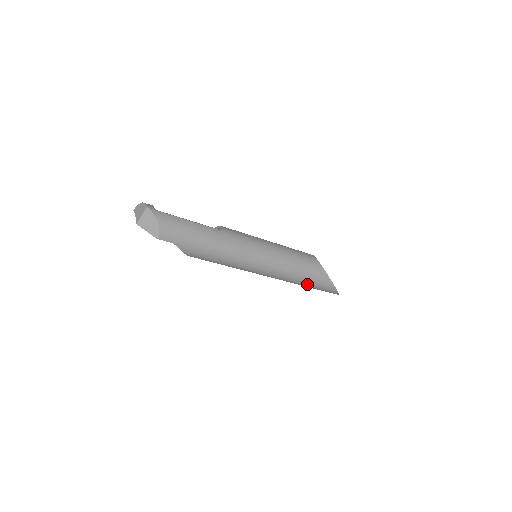
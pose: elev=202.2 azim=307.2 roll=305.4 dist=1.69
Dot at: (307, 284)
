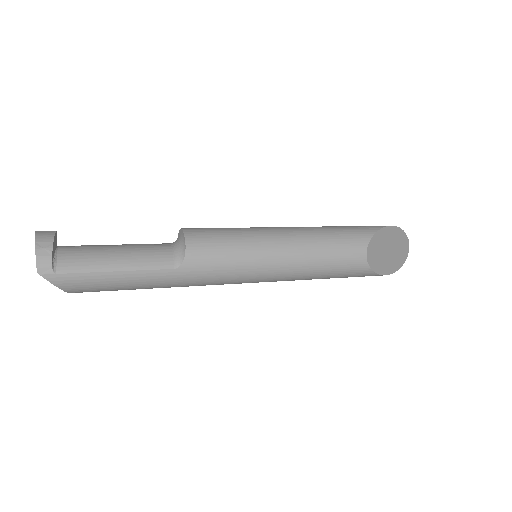
Dot at: occluded
